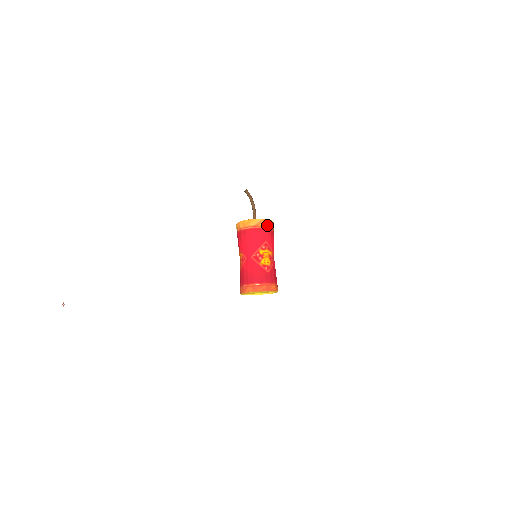
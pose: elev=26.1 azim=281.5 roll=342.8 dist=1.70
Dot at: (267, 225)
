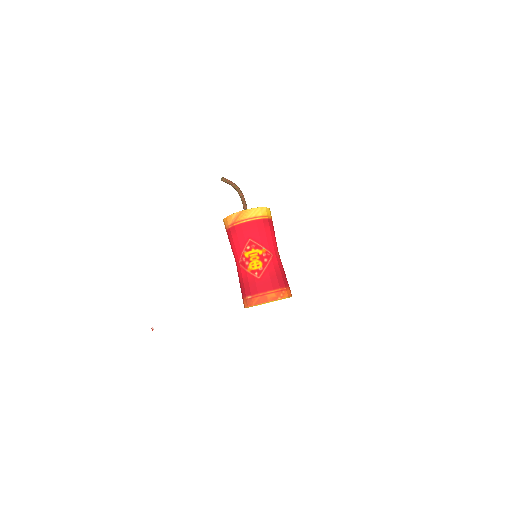
Dot at: (247, 217)
